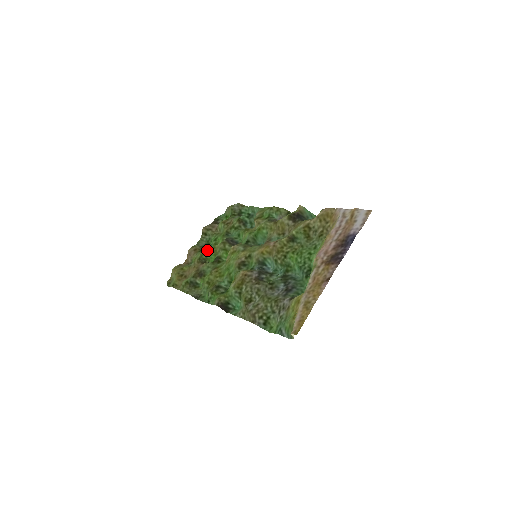
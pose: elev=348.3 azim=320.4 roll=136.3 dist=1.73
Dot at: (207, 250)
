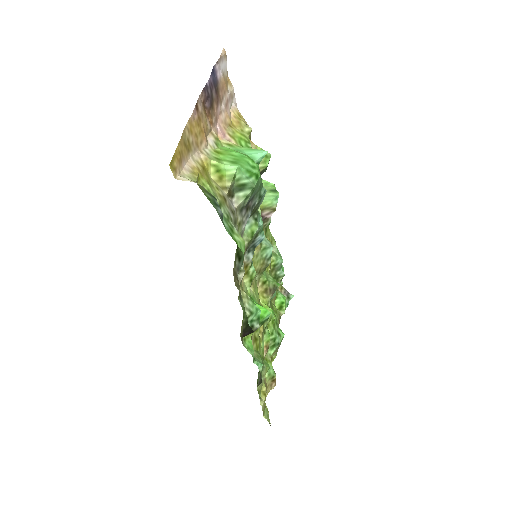
Dot at: occluded
